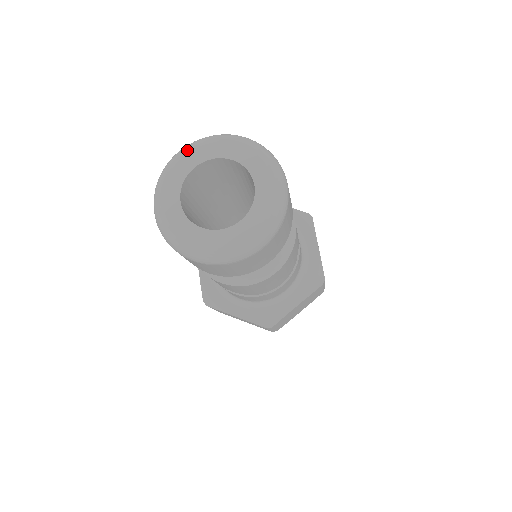
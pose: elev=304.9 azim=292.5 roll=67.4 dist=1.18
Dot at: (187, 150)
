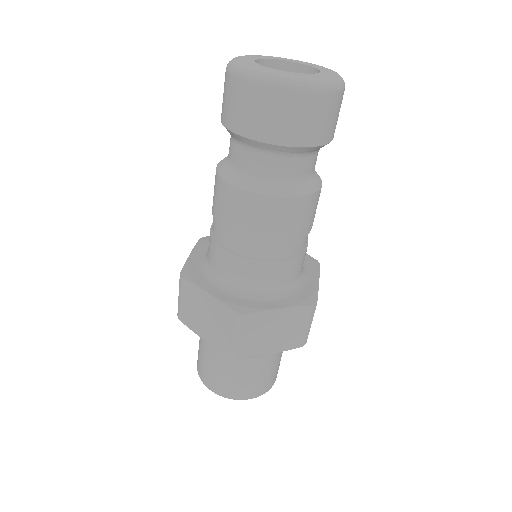
Dot at: (239, 56)
